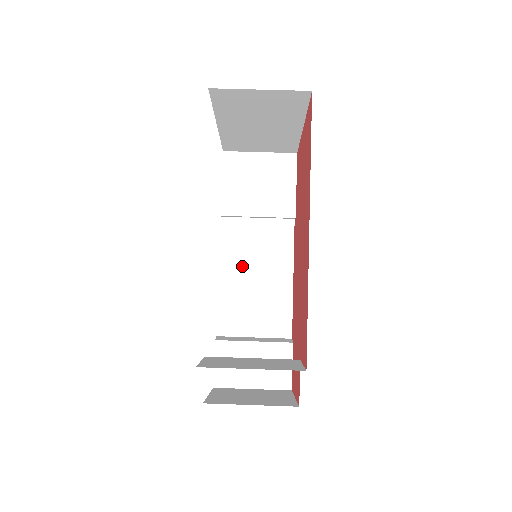
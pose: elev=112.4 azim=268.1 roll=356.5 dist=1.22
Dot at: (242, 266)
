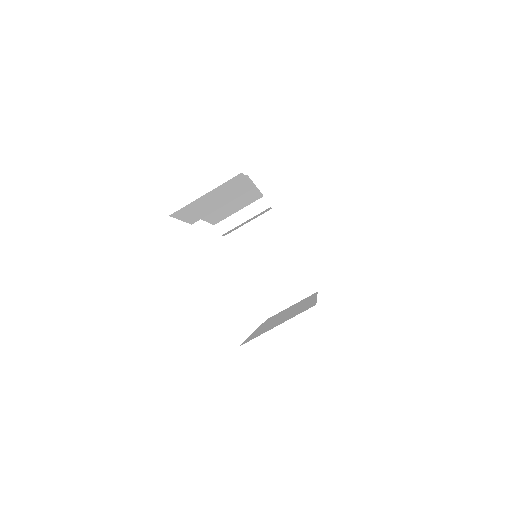
Dot at: occluded
